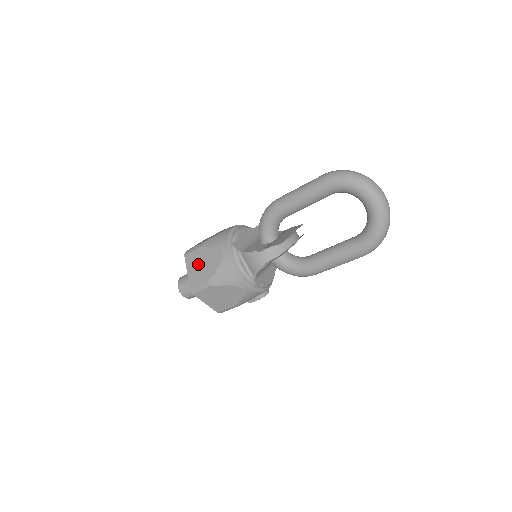
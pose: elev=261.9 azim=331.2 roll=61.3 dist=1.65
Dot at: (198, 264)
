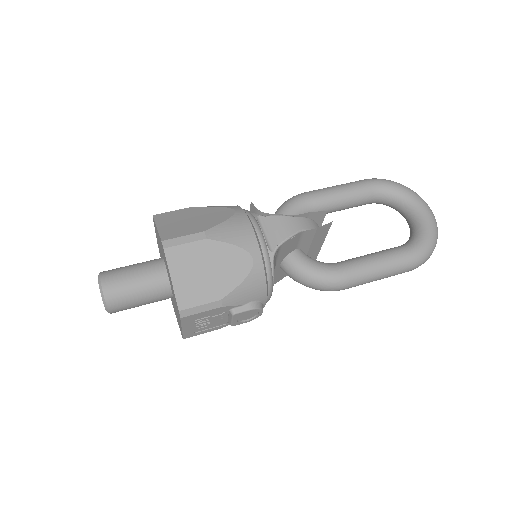
Dot at: (183, 219)
